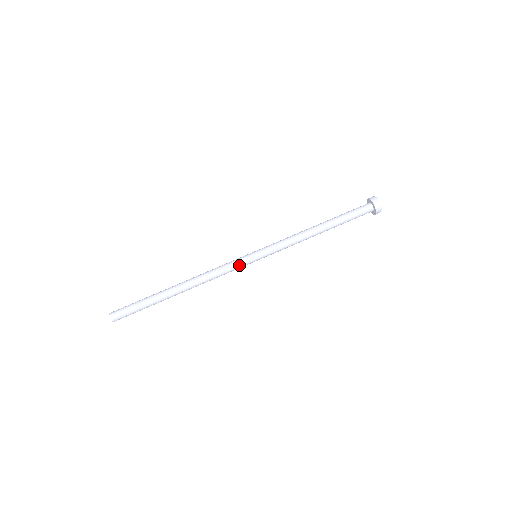
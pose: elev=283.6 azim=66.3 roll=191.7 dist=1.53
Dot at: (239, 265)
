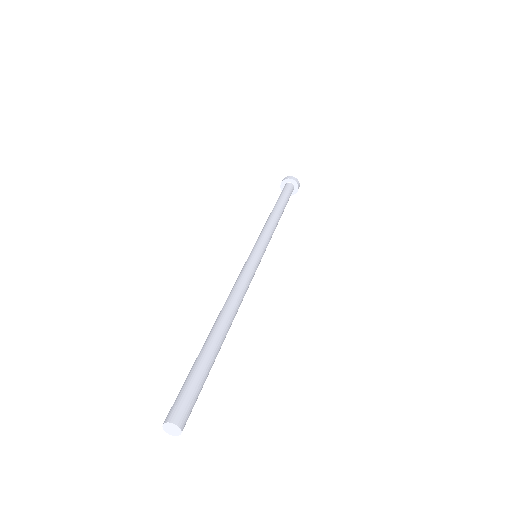
Dot at: (255, 270)
